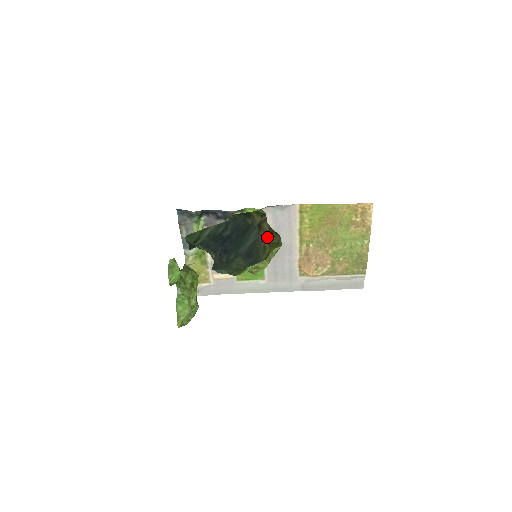
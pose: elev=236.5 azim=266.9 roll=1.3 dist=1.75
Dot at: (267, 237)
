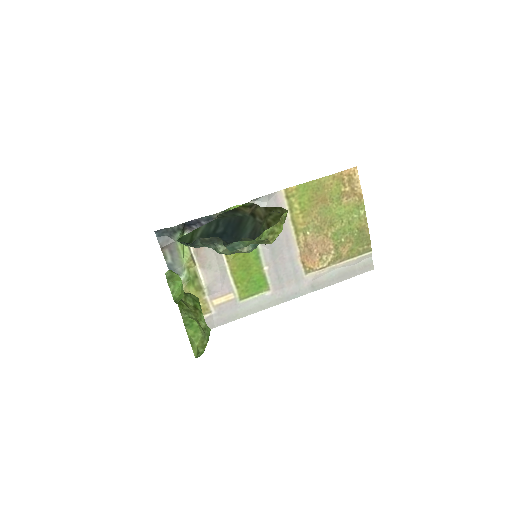
Dot at: (266, 217)
